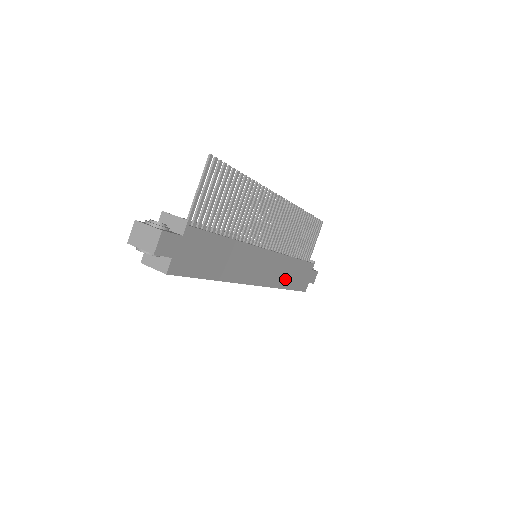
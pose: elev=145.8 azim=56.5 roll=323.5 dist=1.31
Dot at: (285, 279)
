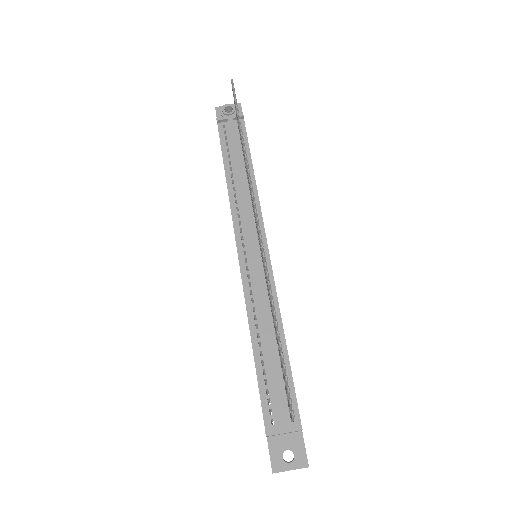
Dot at: occluded
